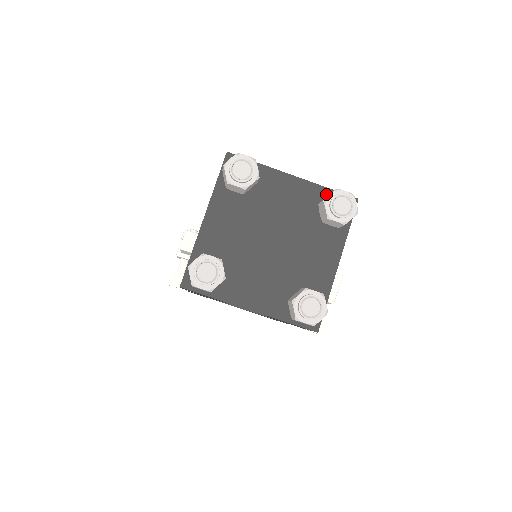
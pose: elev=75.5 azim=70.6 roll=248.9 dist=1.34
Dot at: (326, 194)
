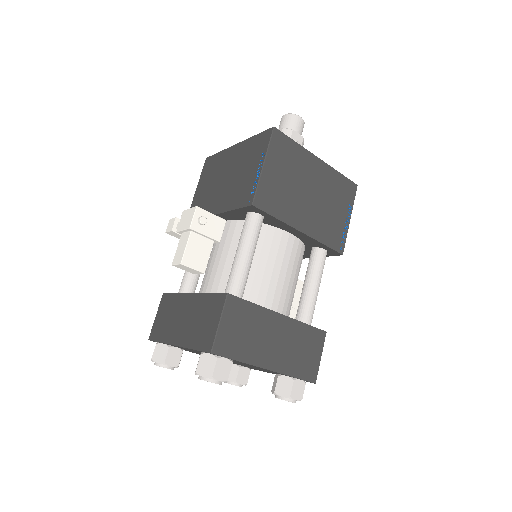
Dot at: (290, 377)
